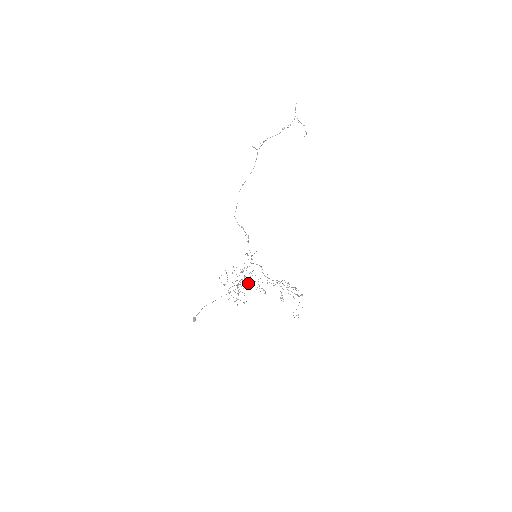
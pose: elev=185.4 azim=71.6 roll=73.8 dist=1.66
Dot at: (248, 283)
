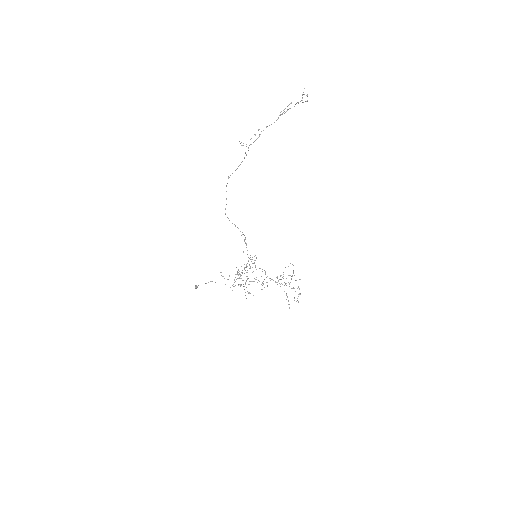
Dot at: occluded
